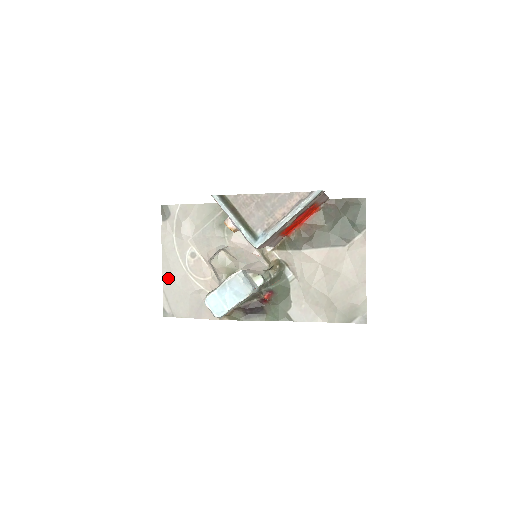
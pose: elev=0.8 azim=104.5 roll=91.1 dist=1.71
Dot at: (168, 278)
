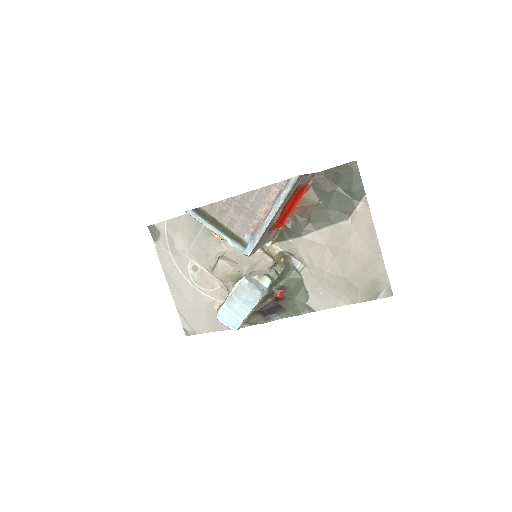
Dot at: (178, 298)
